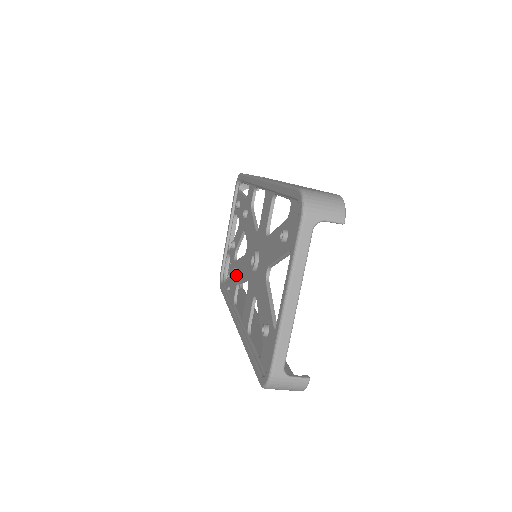
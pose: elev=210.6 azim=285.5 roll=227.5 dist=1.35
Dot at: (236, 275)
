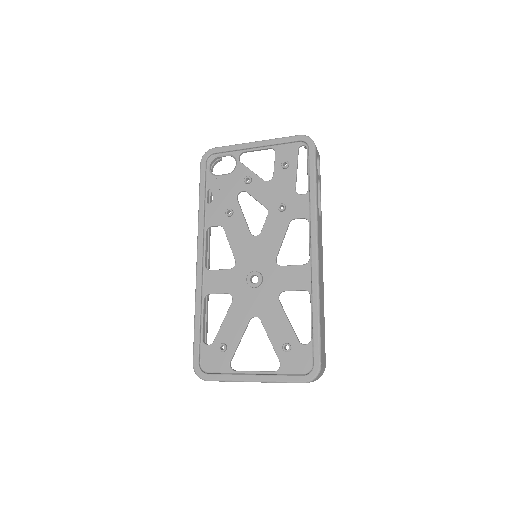
Dot at: (228, 217)
